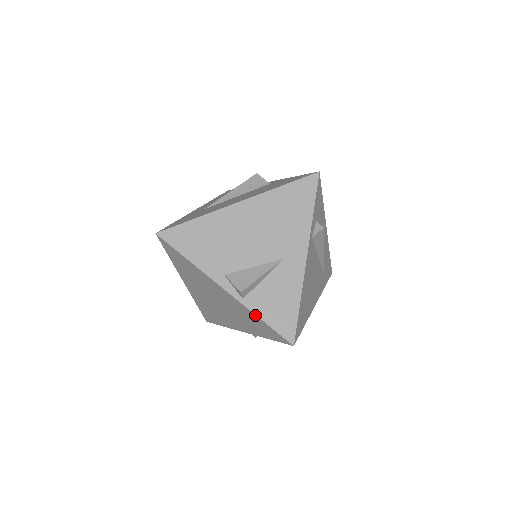
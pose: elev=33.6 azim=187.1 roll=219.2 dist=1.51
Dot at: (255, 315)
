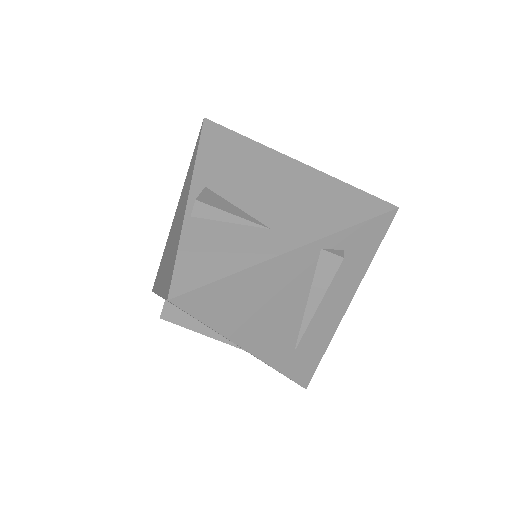
Dot at: (180, 239)
